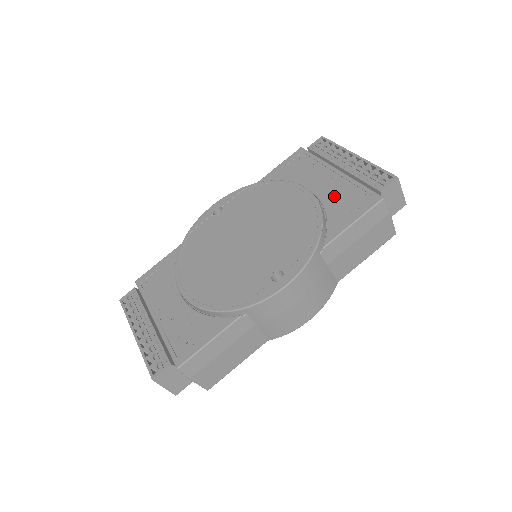
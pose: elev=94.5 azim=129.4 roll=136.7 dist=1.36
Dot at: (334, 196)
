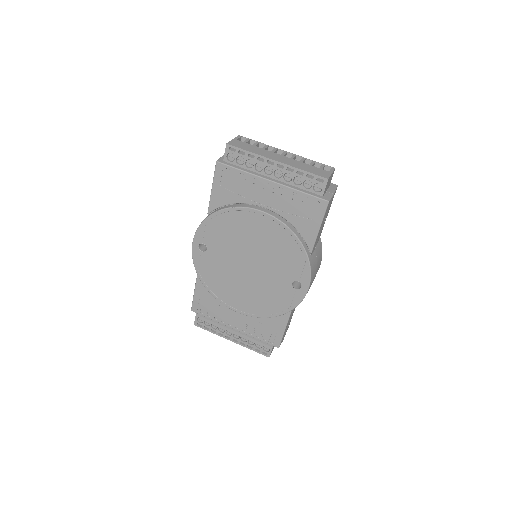
Dot at: (287, 208)
